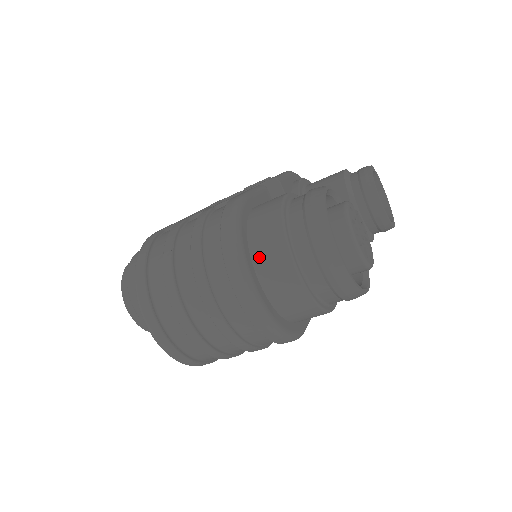
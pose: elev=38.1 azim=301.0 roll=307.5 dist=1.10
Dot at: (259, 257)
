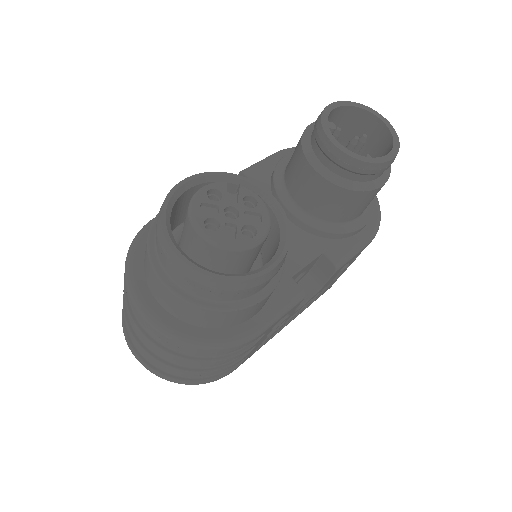
Dot at: (147, 276)
